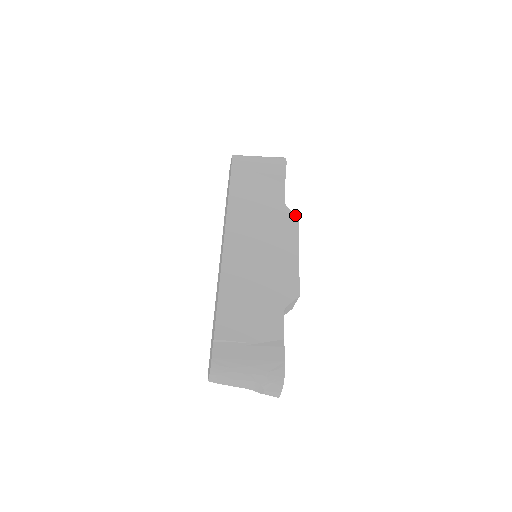
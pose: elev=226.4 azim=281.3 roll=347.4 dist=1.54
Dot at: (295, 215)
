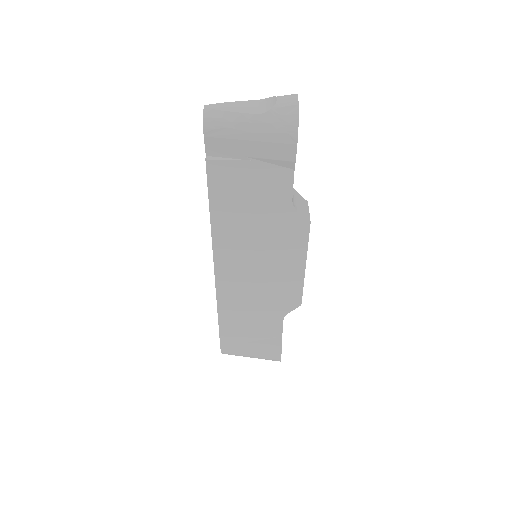
Dot at: occluded
